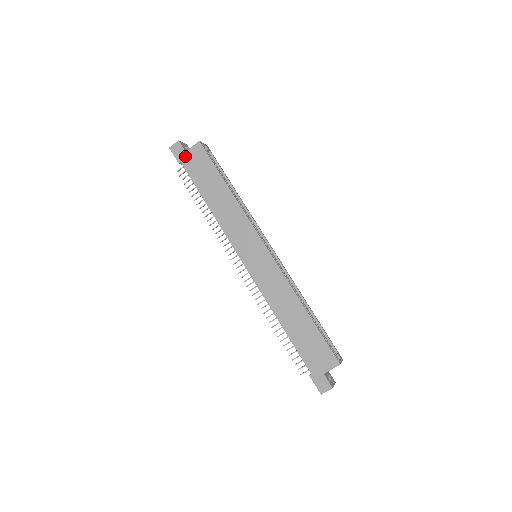
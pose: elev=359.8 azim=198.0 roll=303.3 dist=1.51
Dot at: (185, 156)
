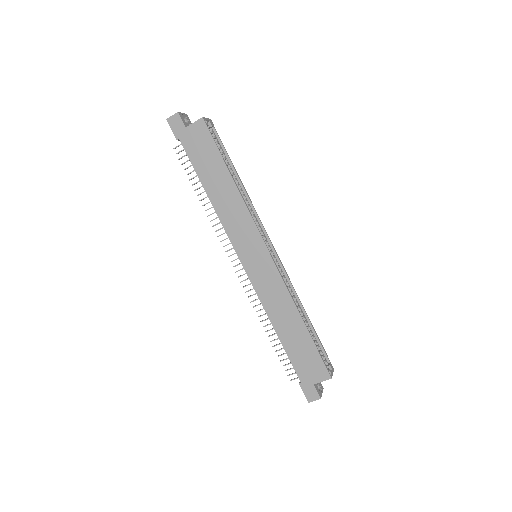
Dot at: (184, 133)
